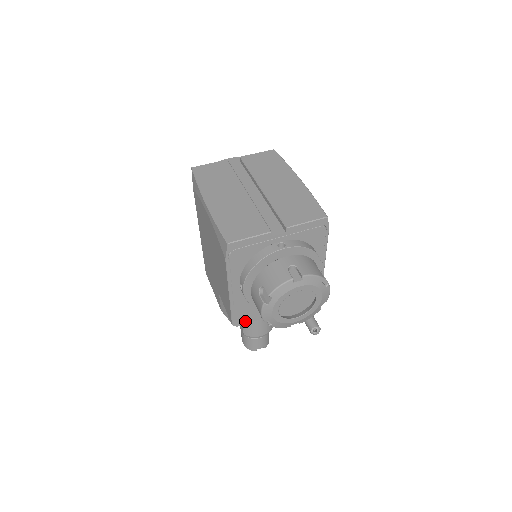
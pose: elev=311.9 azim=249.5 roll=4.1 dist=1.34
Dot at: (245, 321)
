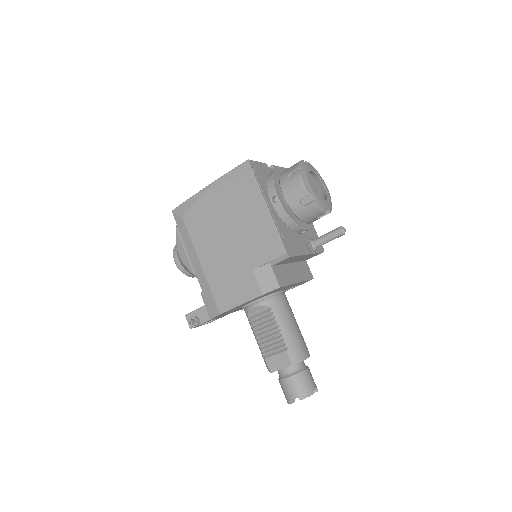
Dot at: (292, 252)
